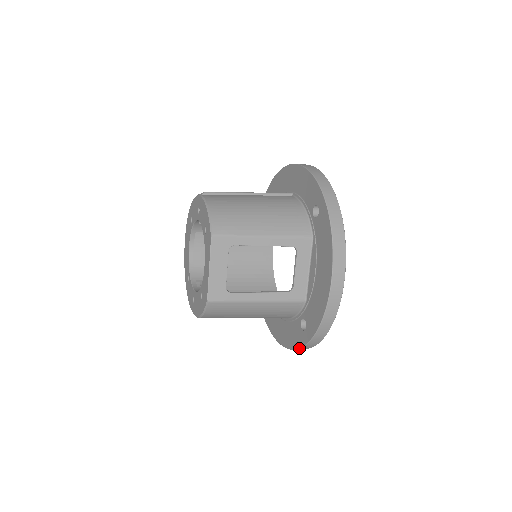
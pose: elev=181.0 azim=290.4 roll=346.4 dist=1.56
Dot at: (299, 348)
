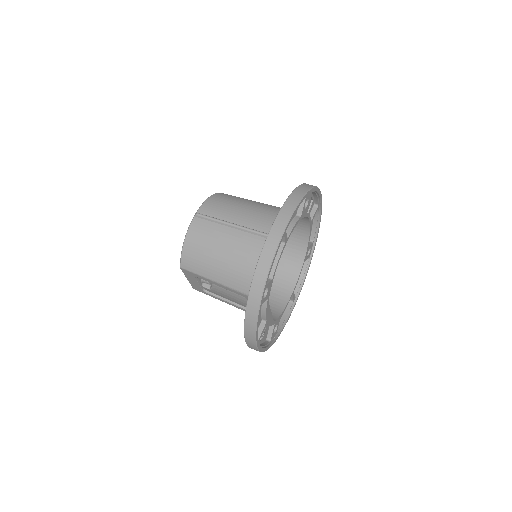
Dot at: occluded
